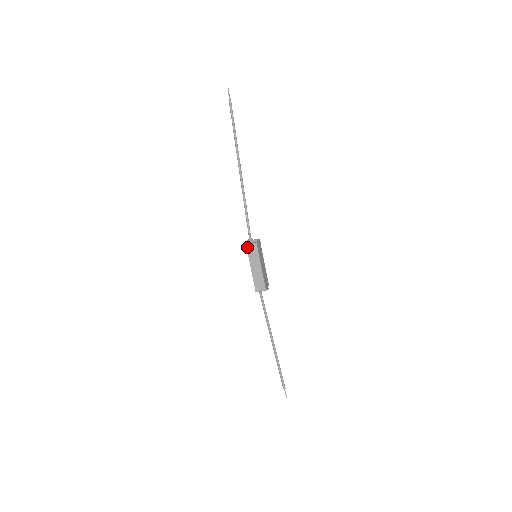
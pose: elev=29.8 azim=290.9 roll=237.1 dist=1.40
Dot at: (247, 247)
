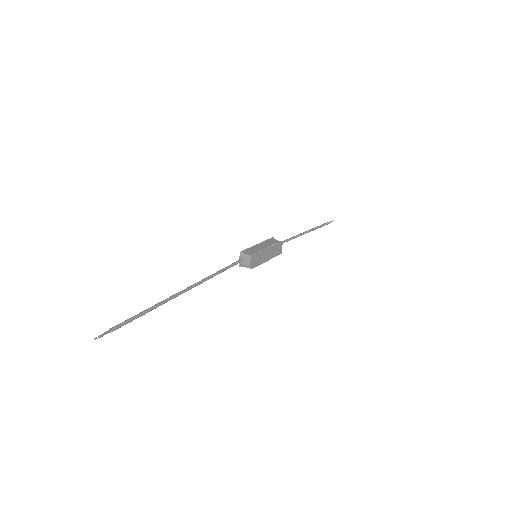
Dot at: (244, 266)
